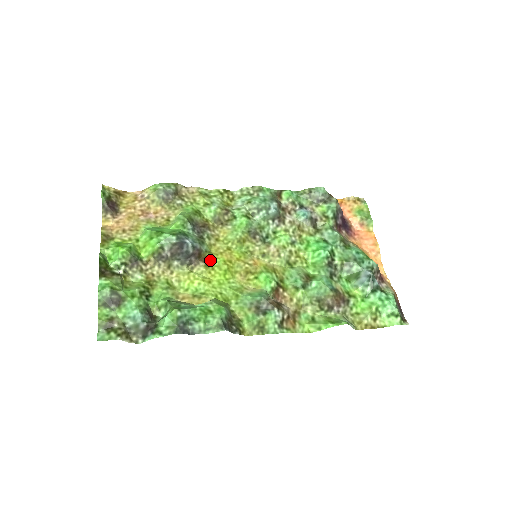
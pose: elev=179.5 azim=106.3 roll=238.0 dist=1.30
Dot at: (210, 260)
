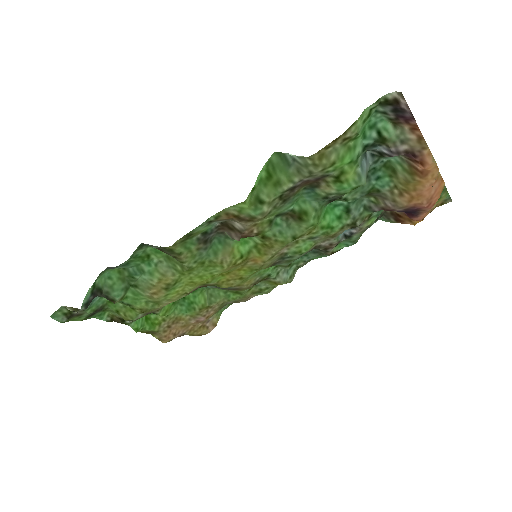
Dot at: (211, 284)
